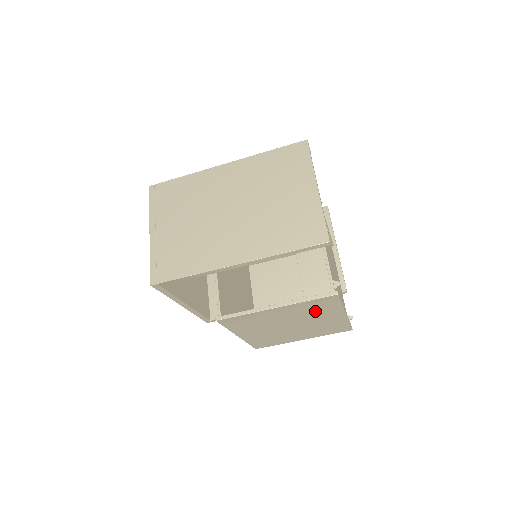
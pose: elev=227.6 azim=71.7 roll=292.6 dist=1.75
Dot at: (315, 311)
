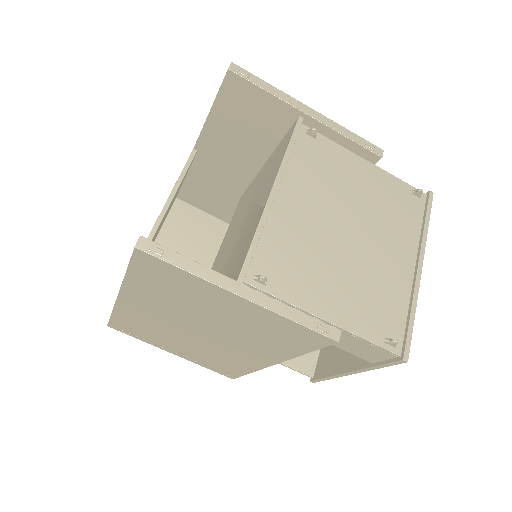
Dot at: occluded
